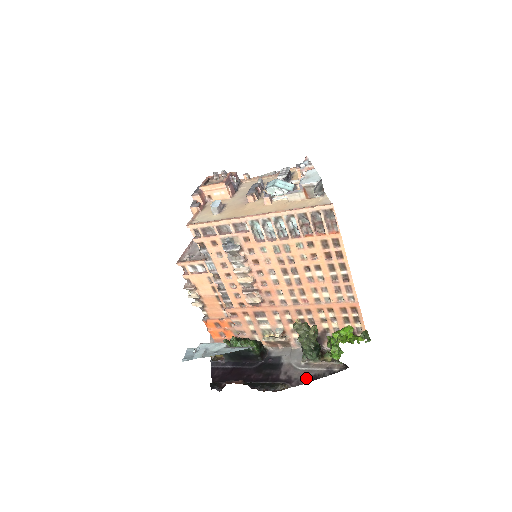
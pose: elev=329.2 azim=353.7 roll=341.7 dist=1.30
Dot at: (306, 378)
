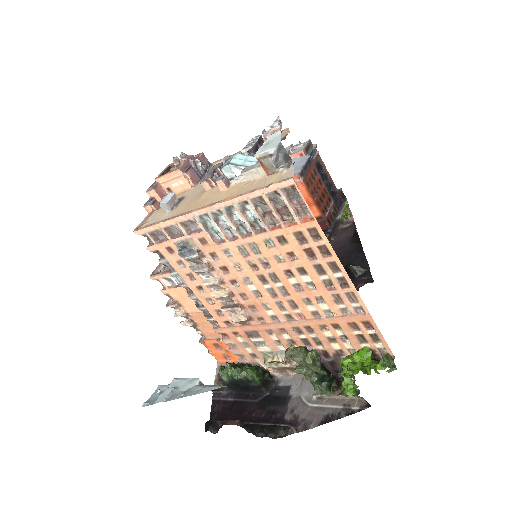
Dot at: (316, 419)
